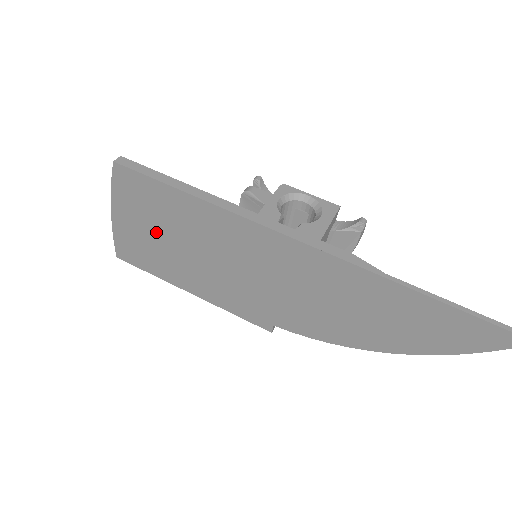
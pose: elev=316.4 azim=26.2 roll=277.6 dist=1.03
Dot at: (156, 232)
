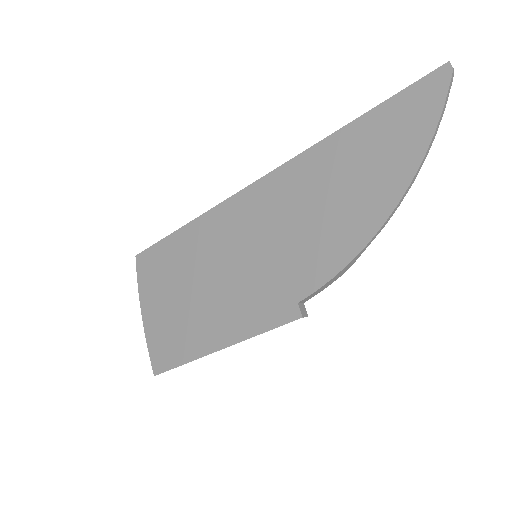
Dot at: (174, 297)
